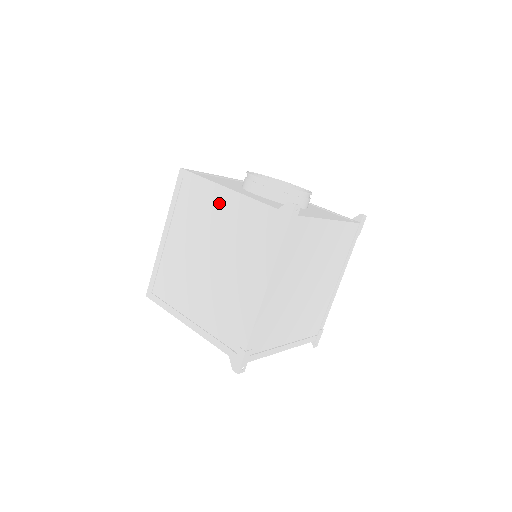
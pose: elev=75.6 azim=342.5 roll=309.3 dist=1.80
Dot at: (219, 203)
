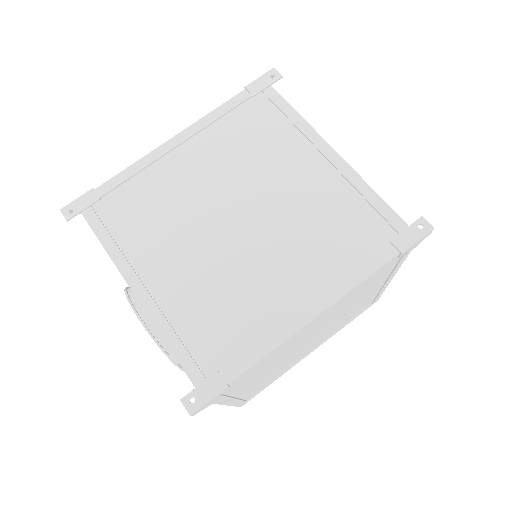
Dot at: occluded
